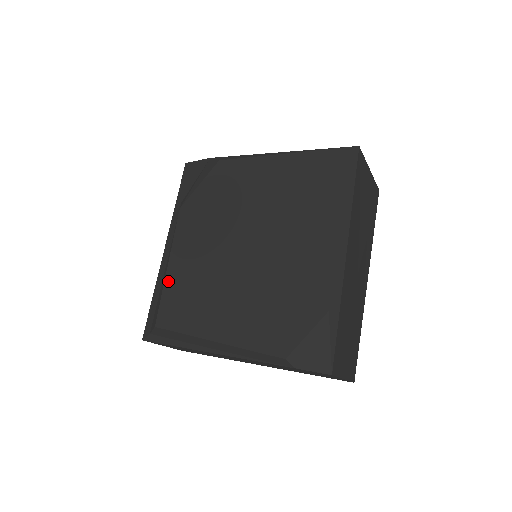
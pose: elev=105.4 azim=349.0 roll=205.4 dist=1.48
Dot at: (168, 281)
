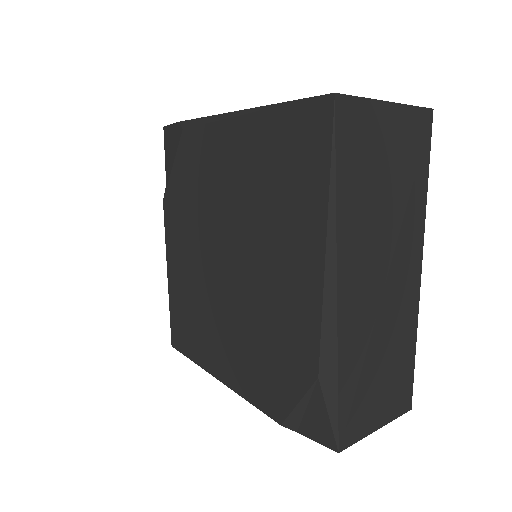
Dot at: (171, 295)
